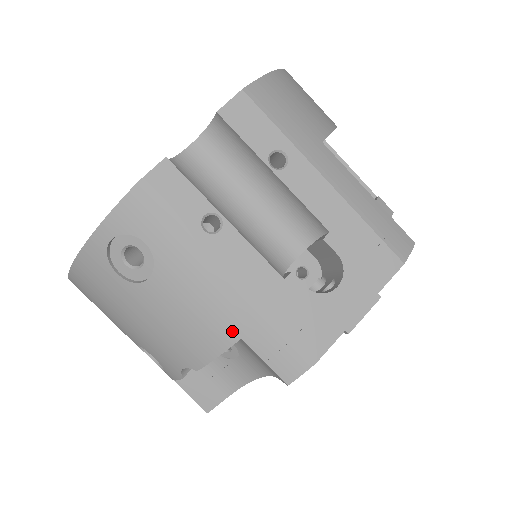
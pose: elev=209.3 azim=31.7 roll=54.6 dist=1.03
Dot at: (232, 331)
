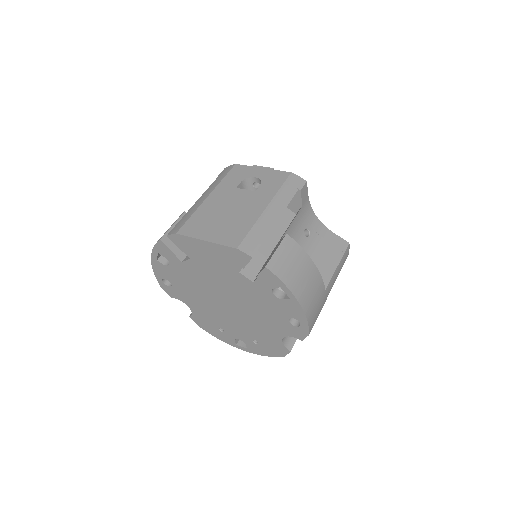
Dot at: occluded
